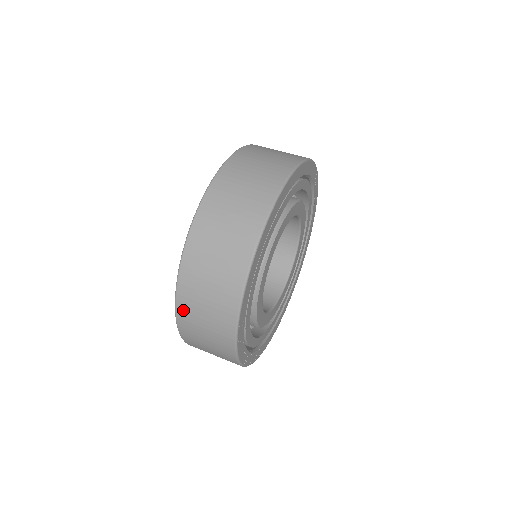
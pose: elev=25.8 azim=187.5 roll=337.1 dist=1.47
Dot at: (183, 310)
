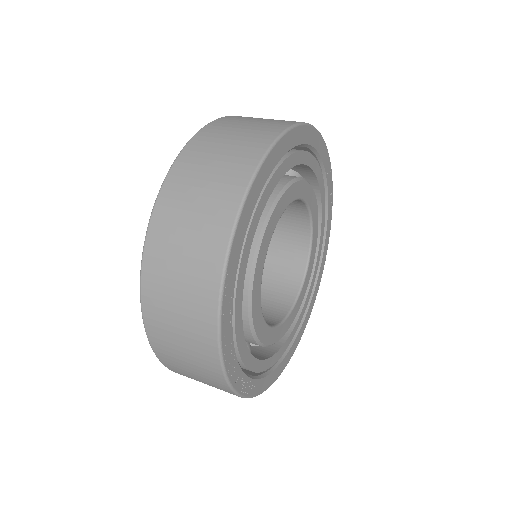
Dot at: (151, 271)
